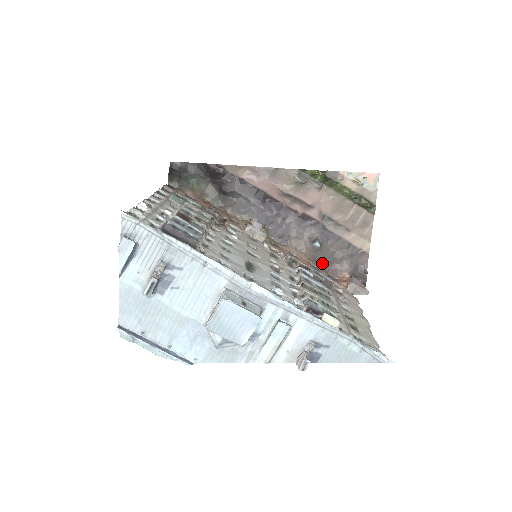
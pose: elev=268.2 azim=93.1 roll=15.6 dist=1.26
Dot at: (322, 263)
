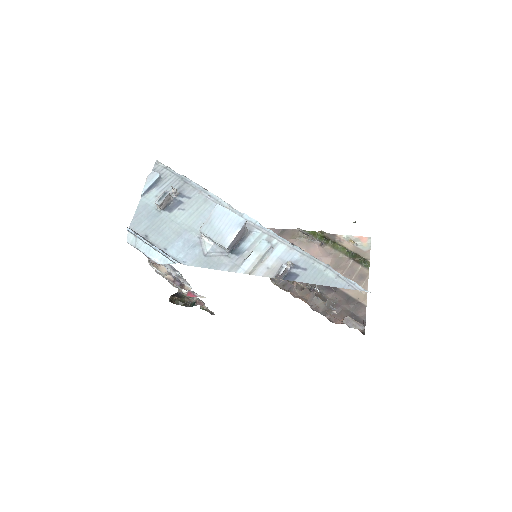
Dot at: (322, 311)
